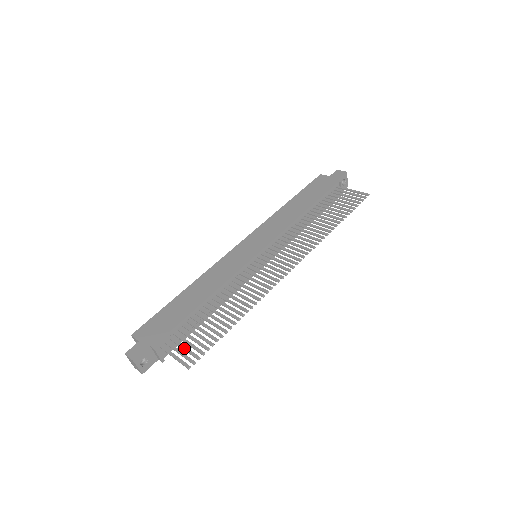
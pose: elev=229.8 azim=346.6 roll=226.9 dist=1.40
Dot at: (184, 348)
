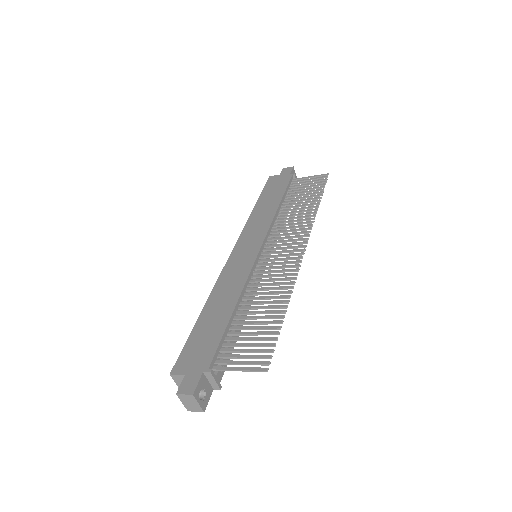
Dot at: (245, 356)
